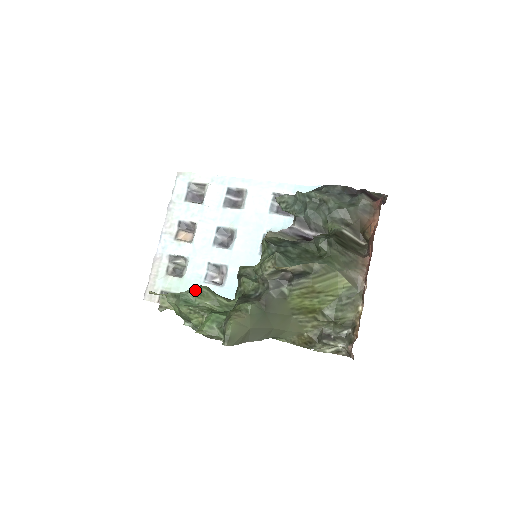
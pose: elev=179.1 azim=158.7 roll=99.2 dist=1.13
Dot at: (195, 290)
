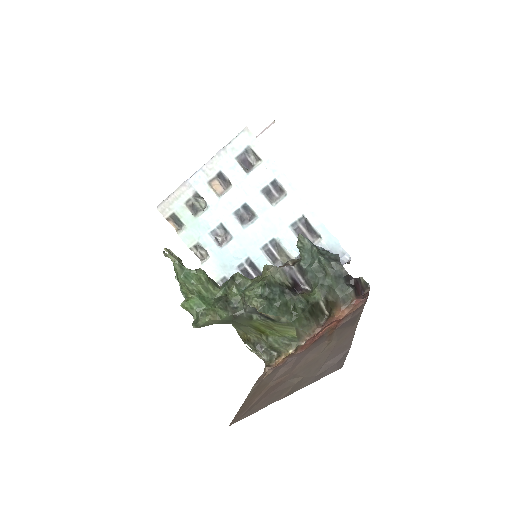
Dot at: (197, 274)
